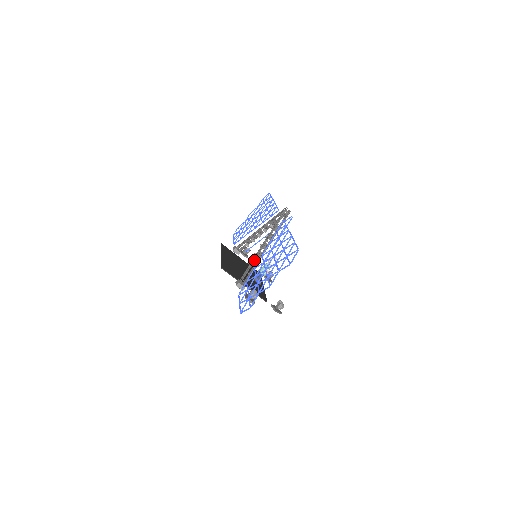
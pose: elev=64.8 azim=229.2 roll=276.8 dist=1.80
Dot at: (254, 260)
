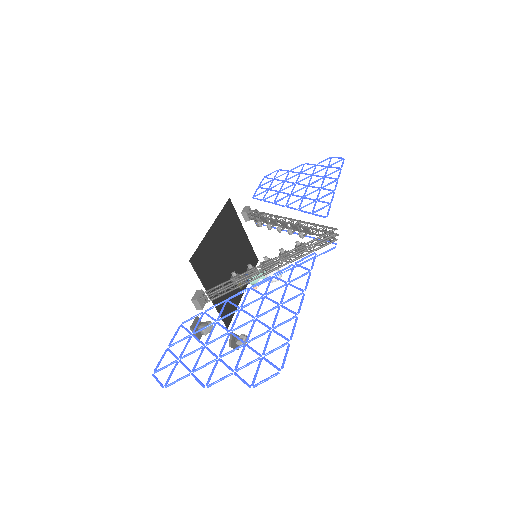
Dot at: (239, 280)
